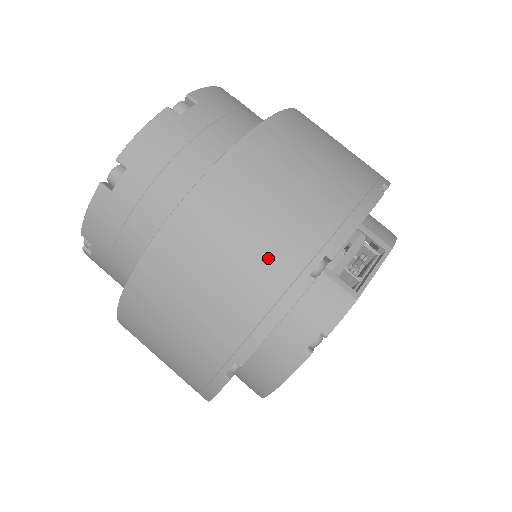
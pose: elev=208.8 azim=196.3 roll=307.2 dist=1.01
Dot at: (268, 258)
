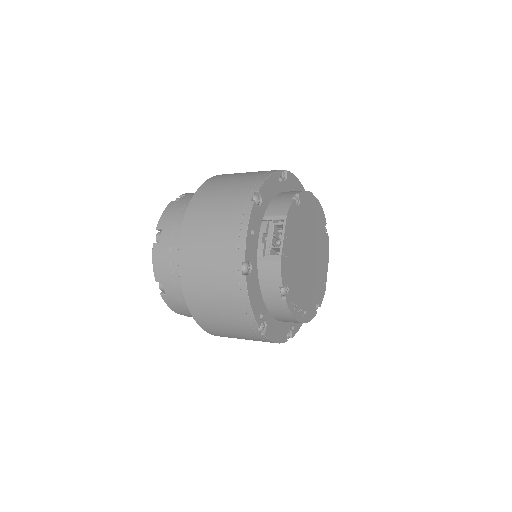
Dot at: (224, 282)
